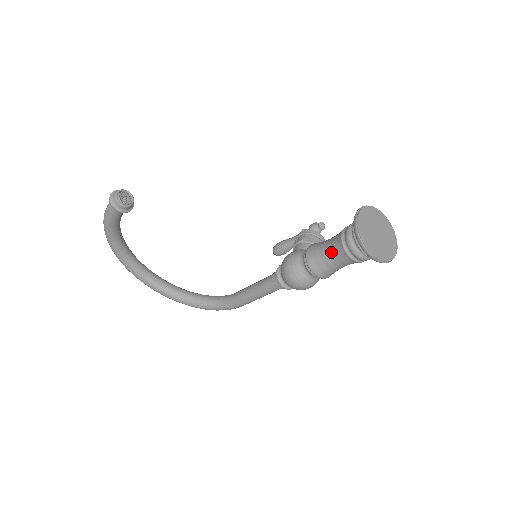
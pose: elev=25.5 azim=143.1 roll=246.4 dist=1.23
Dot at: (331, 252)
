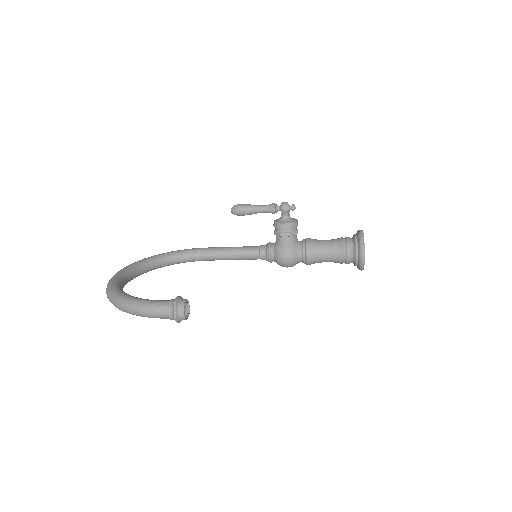
Dot at: (330, 261)
